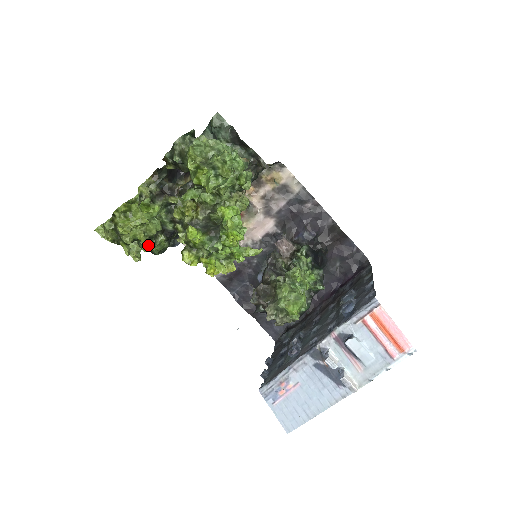
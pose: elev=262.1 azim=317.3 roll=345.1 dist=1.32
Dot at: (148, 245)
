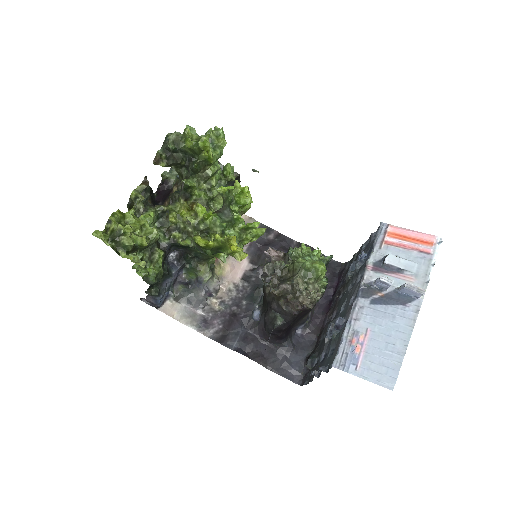
Dot at: (143, 269)
